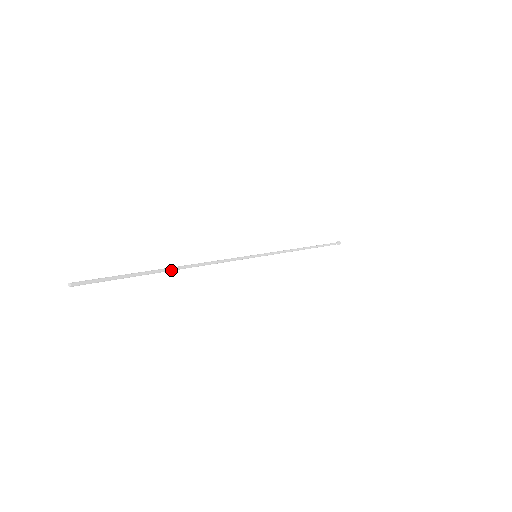
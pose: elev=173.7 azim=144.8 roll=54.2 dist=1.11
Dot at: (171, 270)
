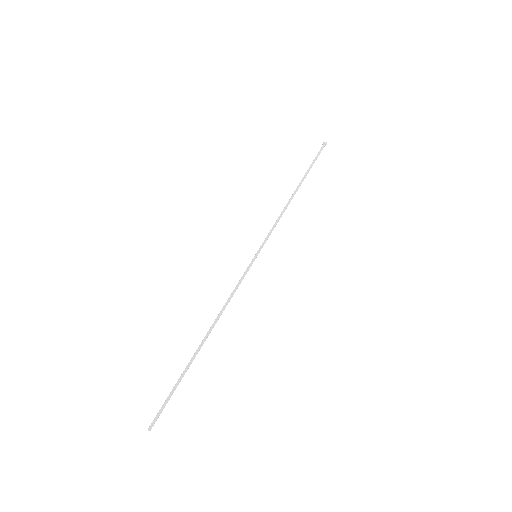
Dot at: occluded
